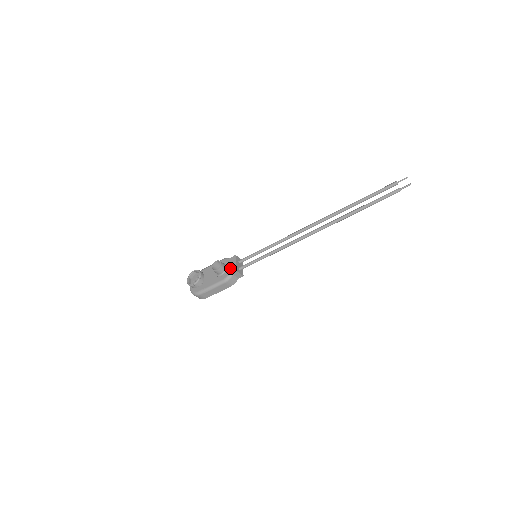
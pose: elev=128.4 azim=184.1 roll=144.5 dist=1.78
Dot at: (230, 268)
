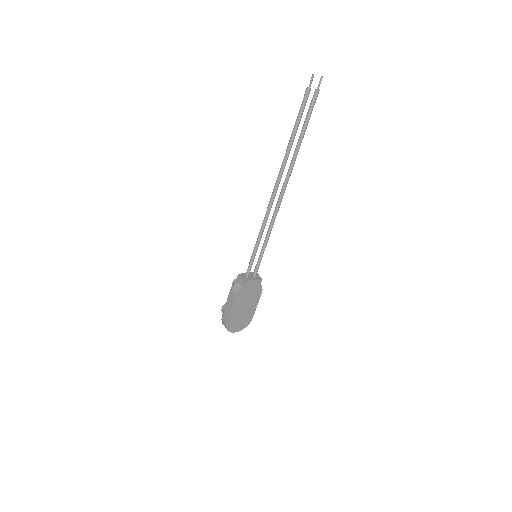
Dot at: occluded
